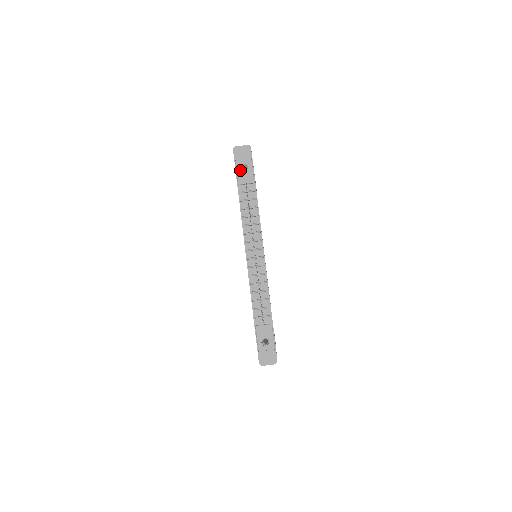
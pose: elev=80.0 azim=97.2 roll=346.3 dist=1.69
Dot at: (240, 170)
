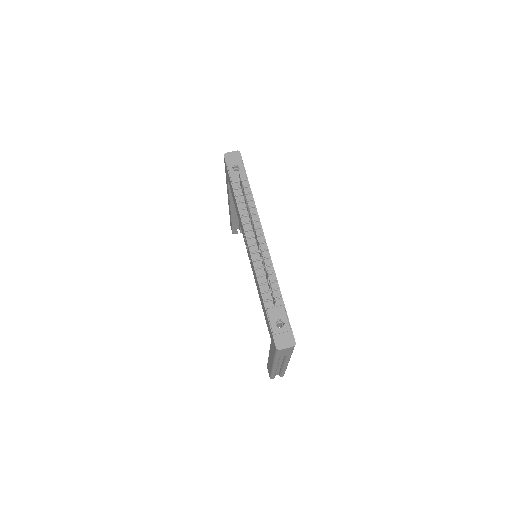
Dot at: (232, 171)
